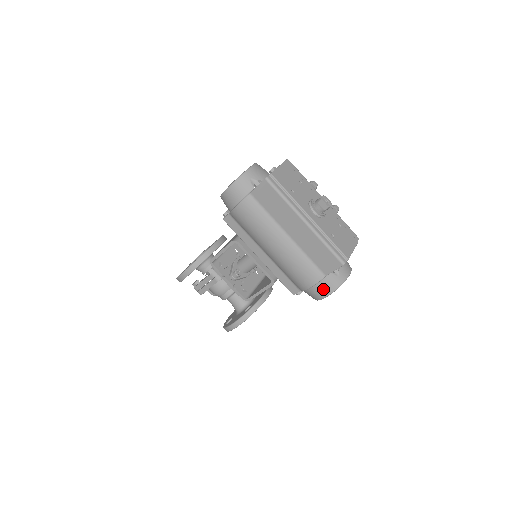
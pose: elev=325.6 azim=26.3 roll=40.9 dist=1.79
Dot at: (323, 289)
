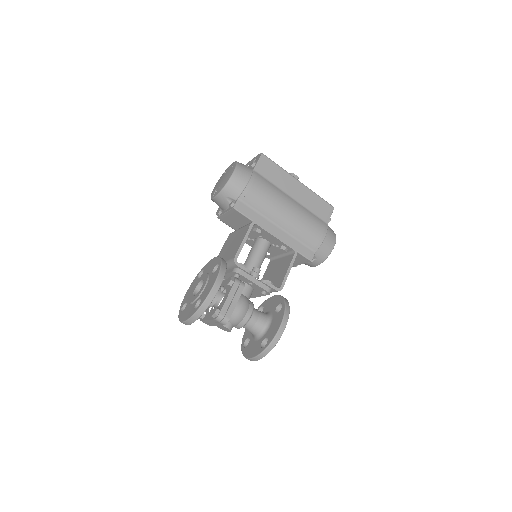
Dot at: (331, 237)
